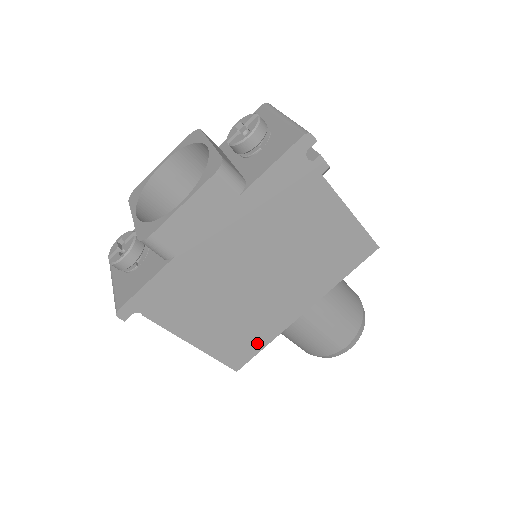
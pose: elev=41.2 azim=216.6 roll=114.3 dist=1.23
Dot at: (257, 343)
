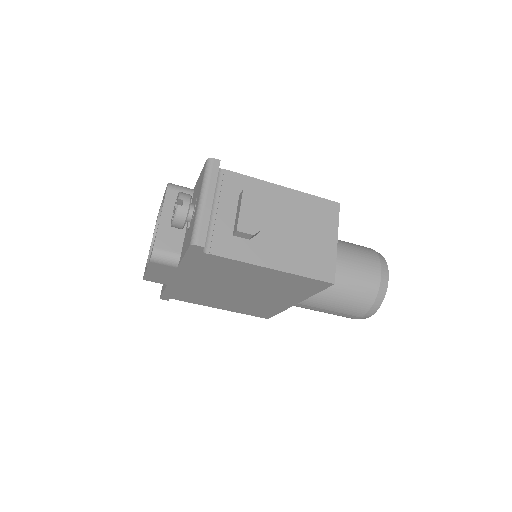
Dot at: (270, 312)
